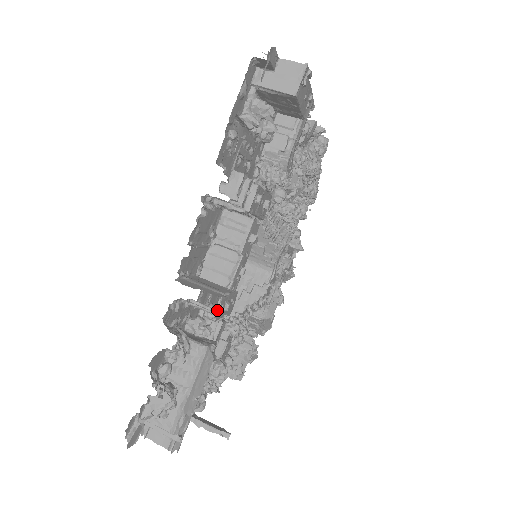
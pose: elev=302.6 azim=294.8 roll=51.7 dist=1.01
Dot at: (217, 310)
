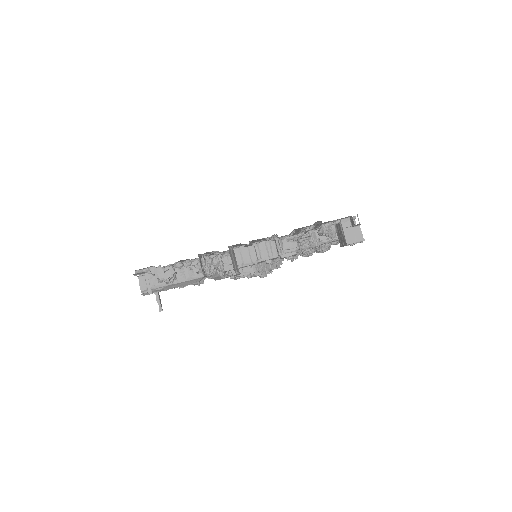
Dot at: occluded
